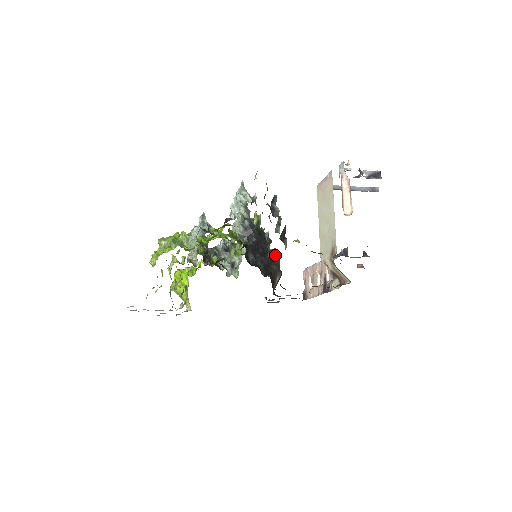
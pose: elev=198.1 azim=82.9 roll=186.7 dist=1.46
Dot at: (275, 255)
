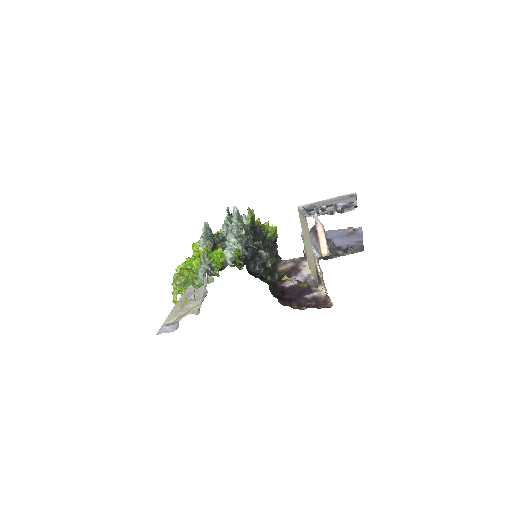
Dot at: (272, 248)
